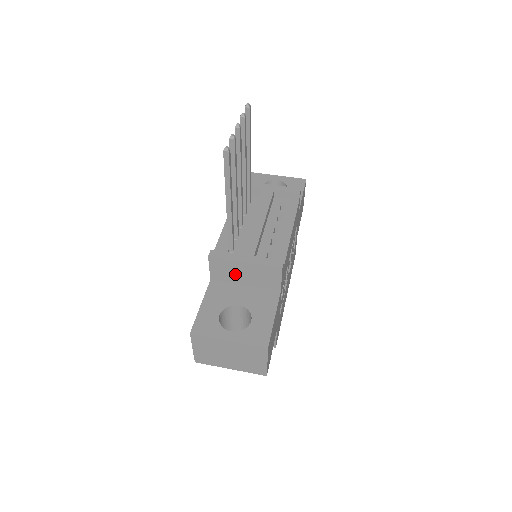
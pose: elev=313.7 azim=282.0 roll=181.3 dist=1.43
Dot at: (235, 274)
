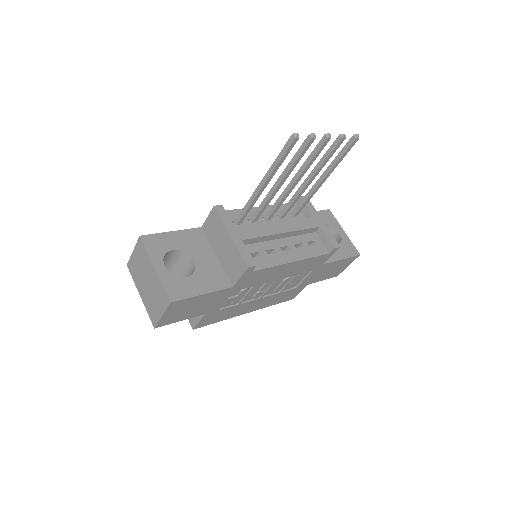
Dot at: (218, 239)
